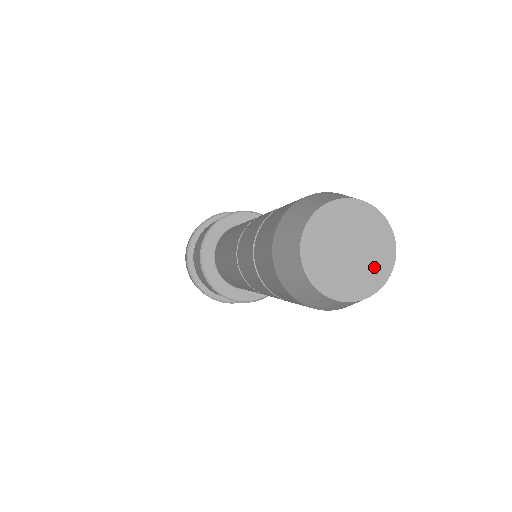
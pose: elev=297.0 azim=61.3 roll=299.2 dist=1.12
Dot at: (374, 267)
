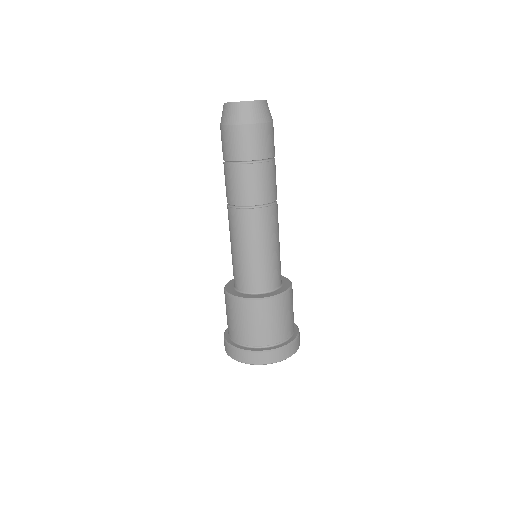
Dot at: occluded
